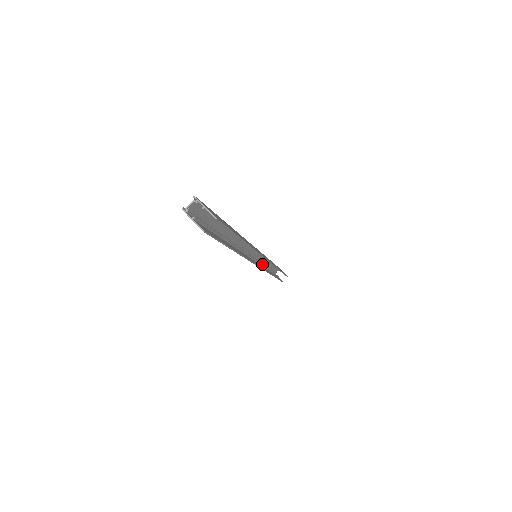
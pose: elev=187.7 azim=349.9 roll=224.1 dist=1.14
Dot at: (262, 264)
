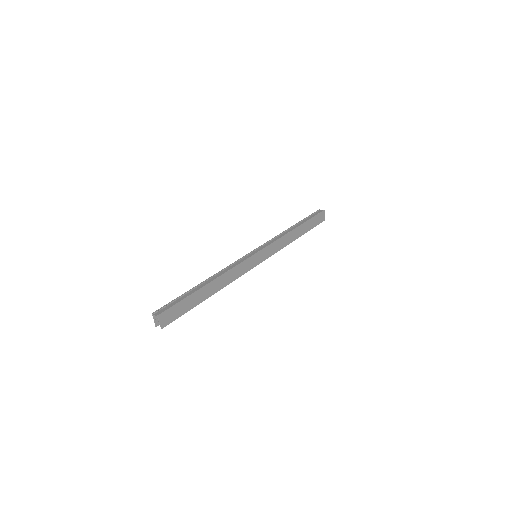
Dot at: occluded
